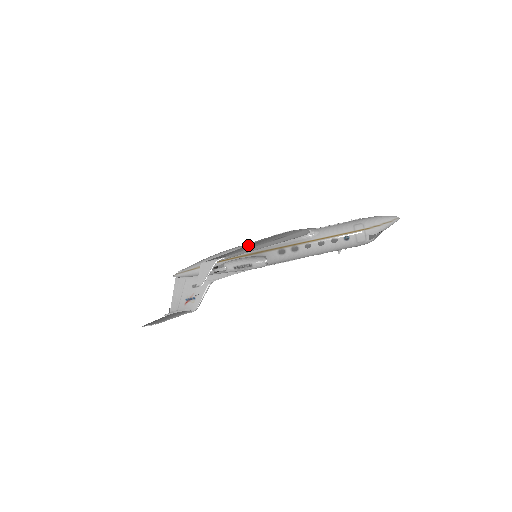
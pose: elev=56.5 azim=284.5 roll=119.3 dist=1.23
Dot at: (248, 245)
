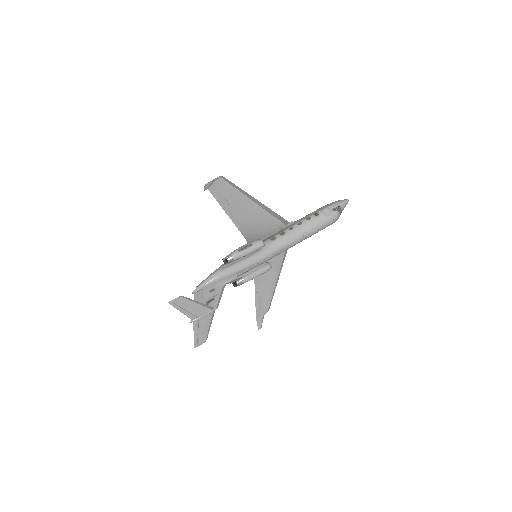
Dot at: (243, 226)
